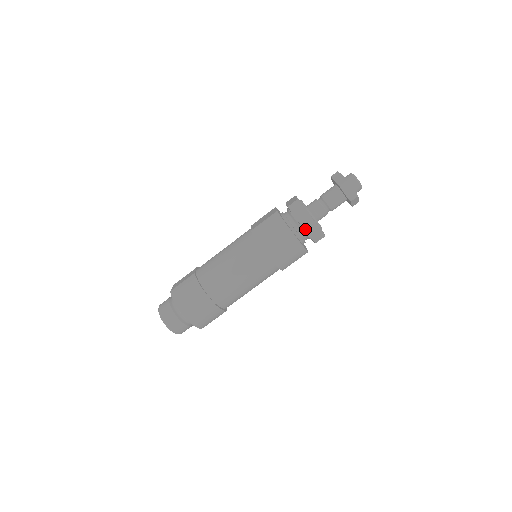
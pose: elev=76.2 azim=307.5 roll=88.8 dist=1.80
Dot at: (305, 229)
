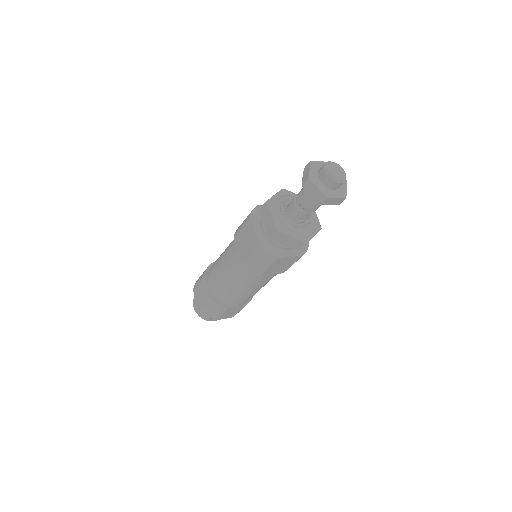
Dot at: occluded
